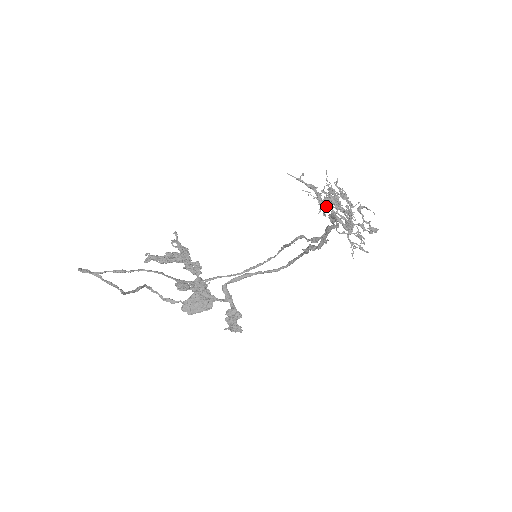
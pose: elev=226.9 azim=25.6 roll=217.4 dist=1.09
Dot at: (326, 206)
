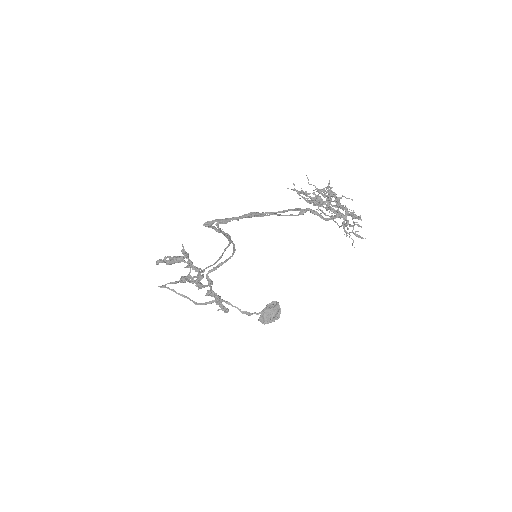
Dot at: (320, 206)
